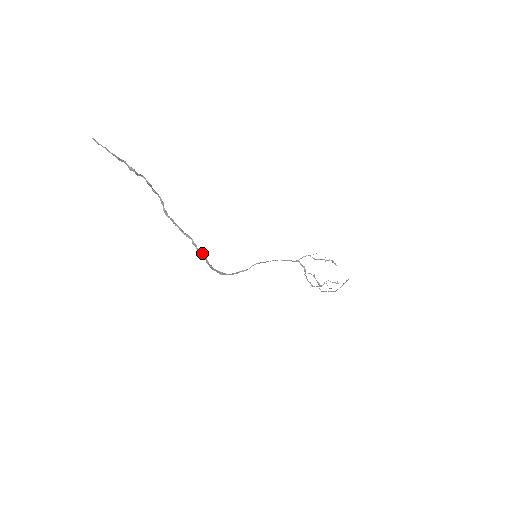
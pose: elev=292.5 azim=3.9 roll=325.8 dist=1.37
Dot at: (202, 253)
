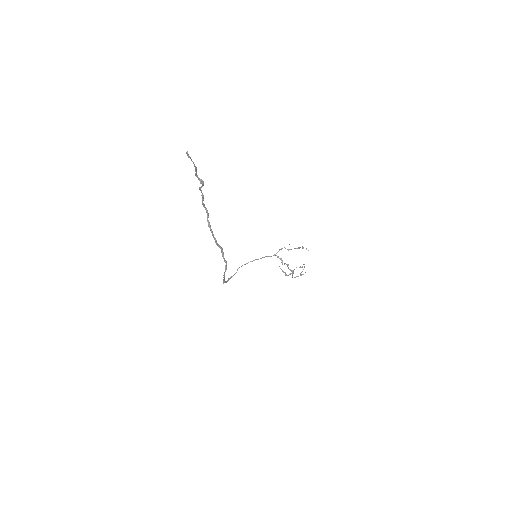
Dot at: (226, 262)
